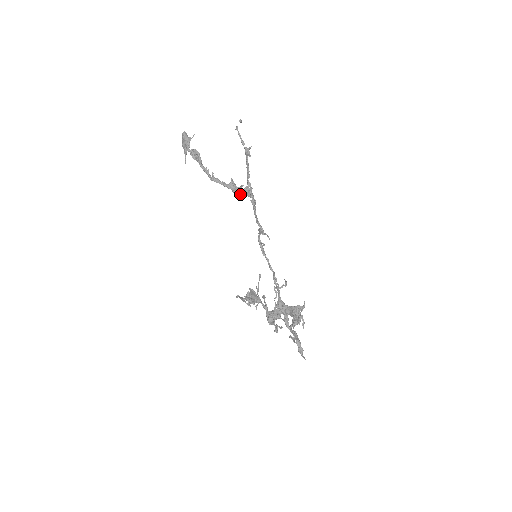
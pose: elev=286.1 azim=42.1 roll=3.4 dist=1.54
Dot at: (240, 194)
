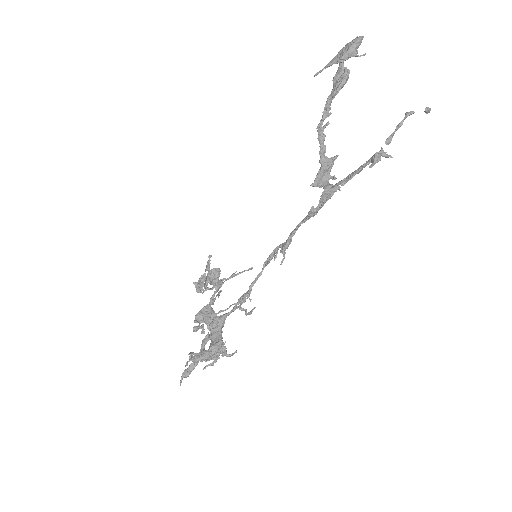
Dot at: (320, 183)
